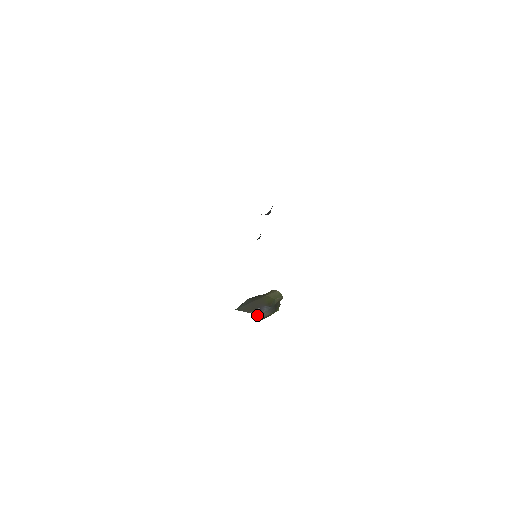
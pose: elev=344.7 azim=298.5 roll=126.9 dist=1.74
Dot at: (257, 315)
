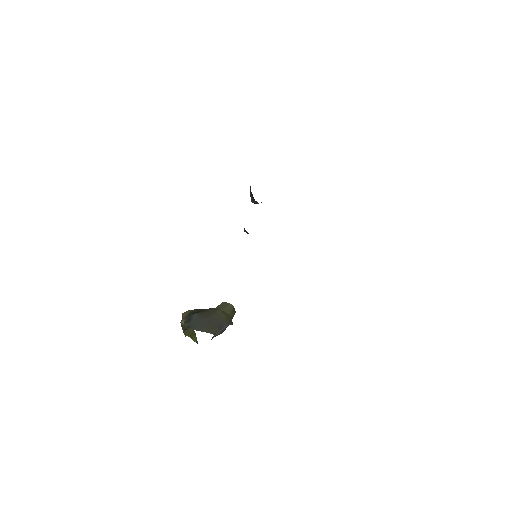
Dot at: occluded
